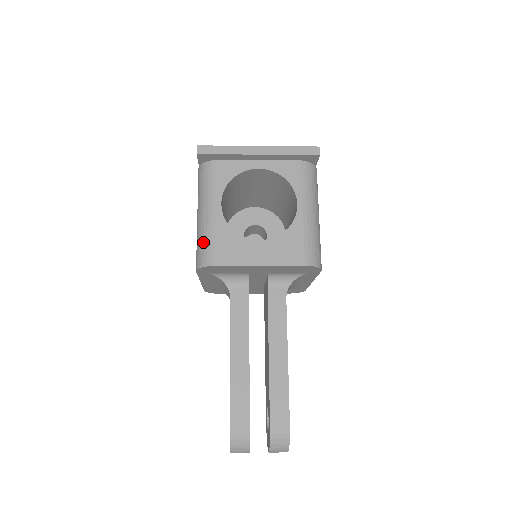
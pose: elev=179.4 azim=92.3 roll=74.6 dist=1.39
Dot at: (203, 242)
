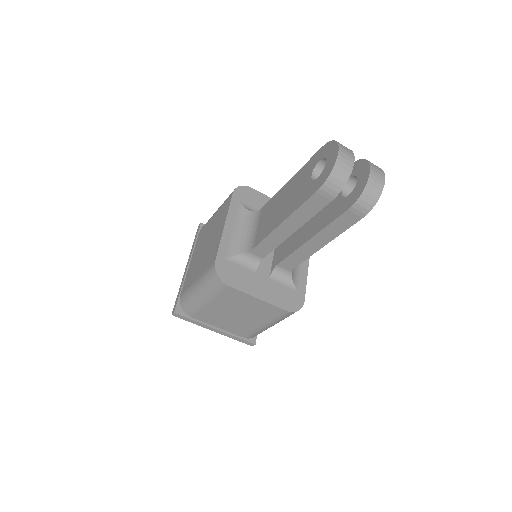
Dot at: occluded
